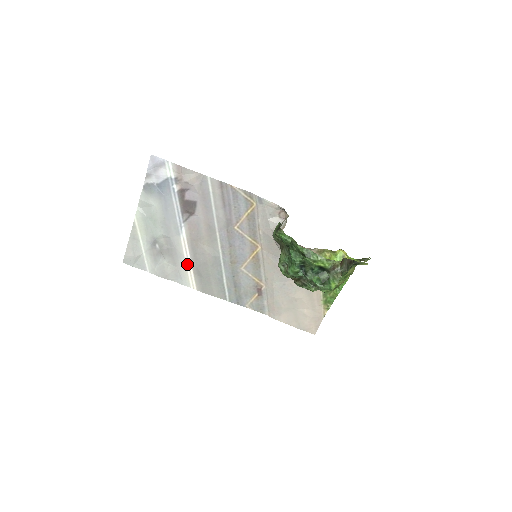
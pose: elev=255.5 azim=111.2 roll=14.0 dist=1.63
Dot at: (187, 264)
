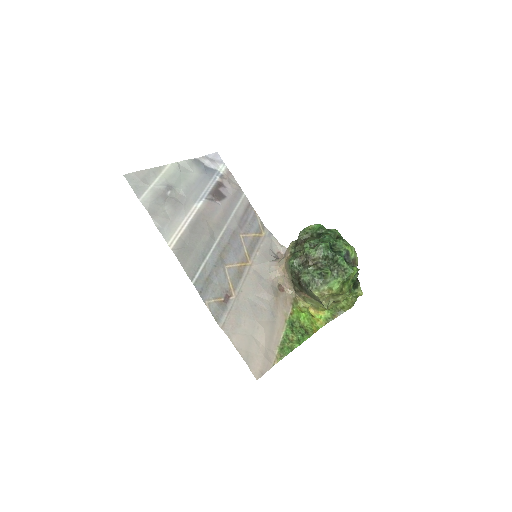
Dot at: (182, 224)
